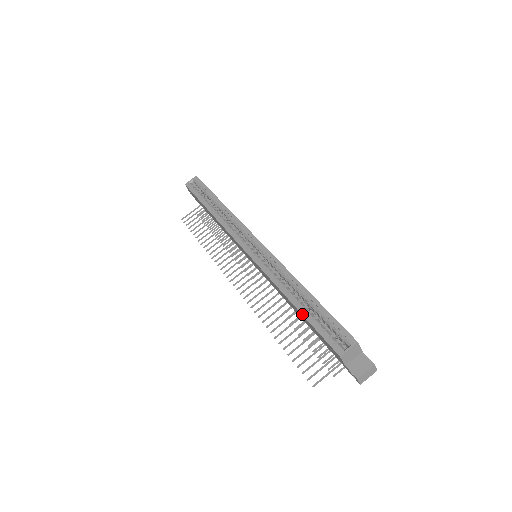
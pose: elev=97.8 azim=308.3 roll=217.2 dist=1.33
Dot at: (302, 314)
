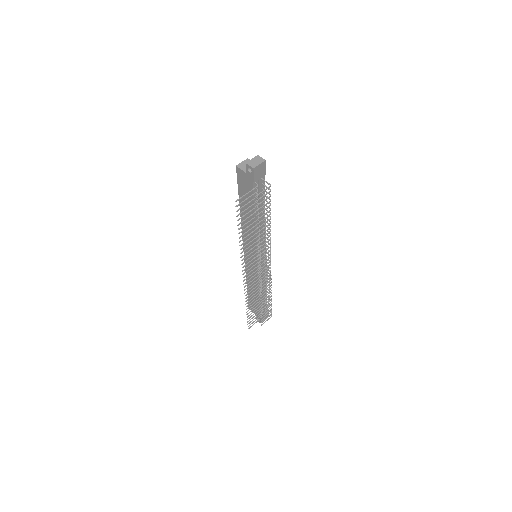
Dot at: occluded
